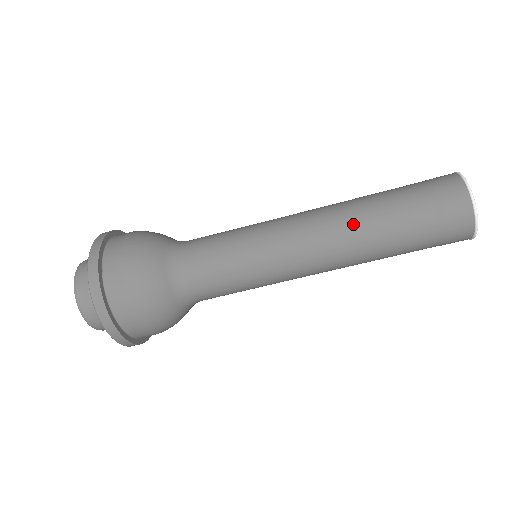
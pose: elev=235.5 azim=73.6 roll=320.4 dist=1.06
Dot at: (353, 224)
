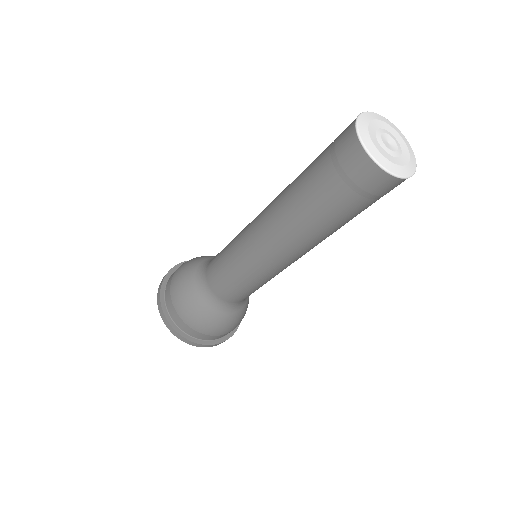
Dot at: (285, 214)
